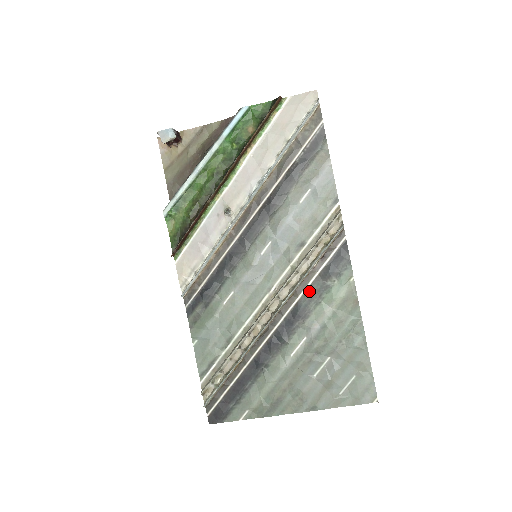
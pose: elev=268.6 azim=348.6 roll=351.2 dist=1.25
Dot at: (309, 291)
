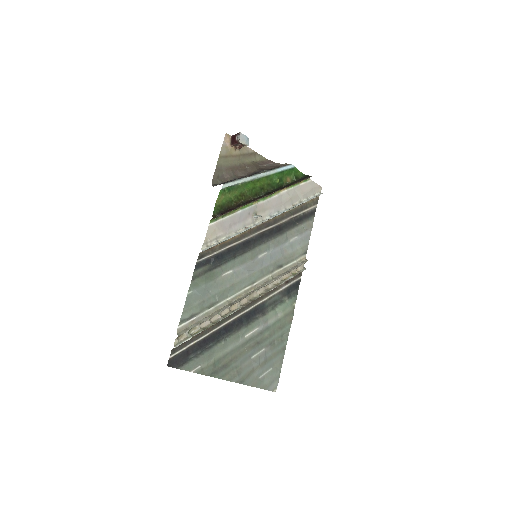
Dot at: (272, 298)
